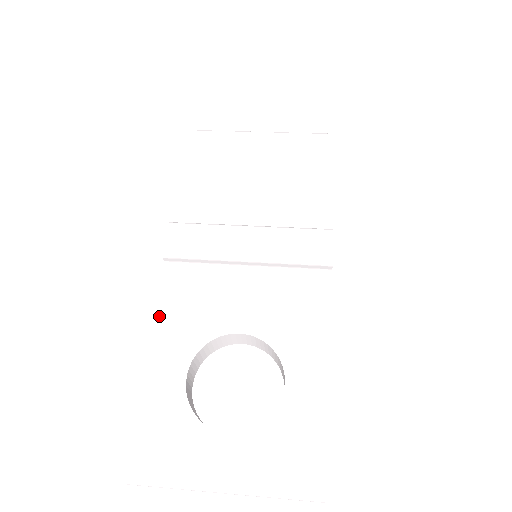
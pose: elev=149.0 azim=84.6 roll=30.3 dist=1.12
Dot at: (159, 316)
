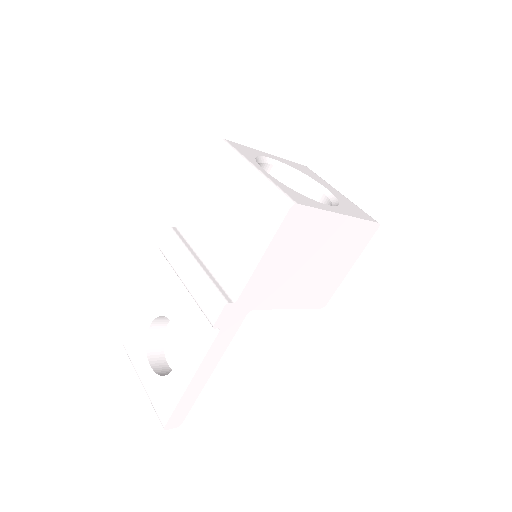
Dot at: (154, 283)
